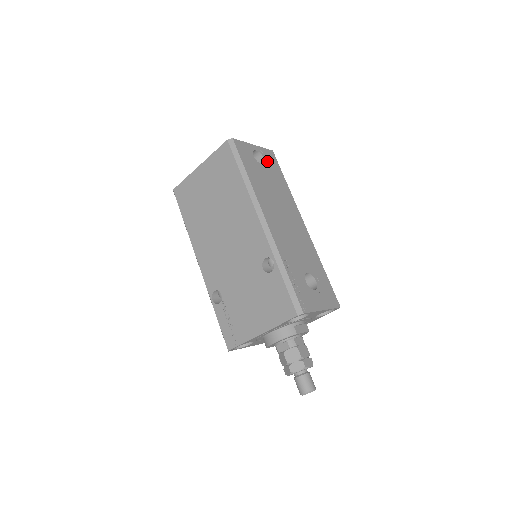
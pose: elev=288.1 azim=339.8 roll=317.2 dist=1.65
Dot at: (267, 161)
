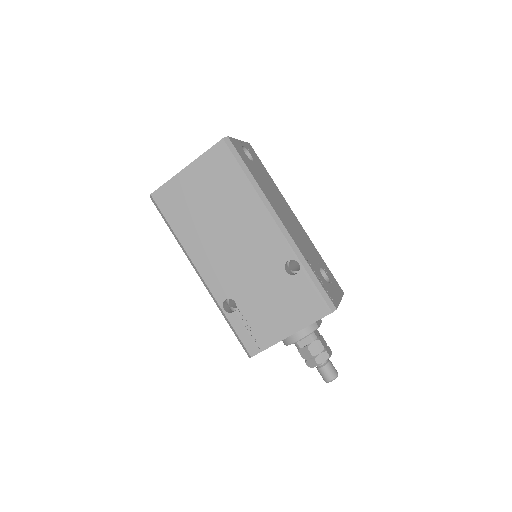
Dot at: (253, 156)
